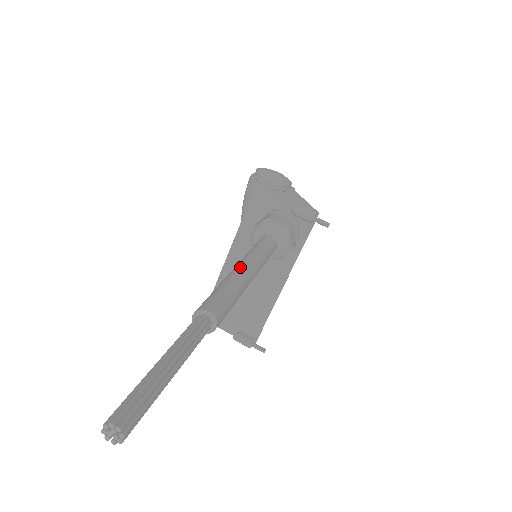
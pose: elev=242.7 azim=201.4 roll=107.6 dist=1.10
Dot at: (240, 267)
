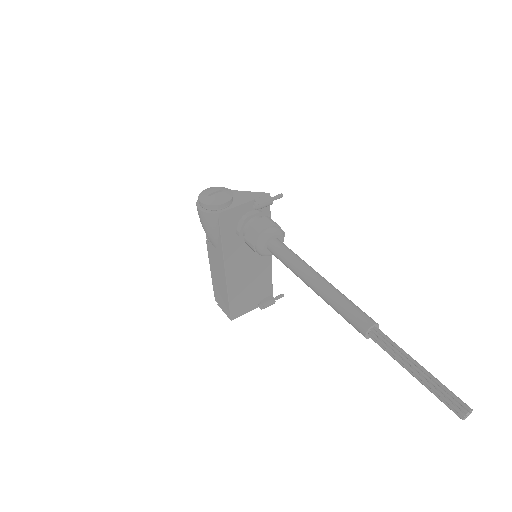
Dot at: (319, 282)
